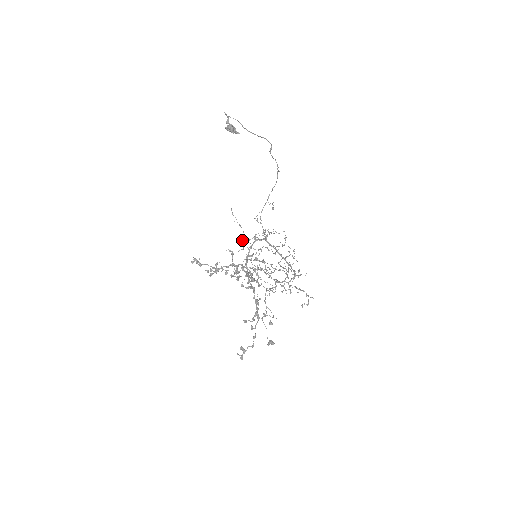
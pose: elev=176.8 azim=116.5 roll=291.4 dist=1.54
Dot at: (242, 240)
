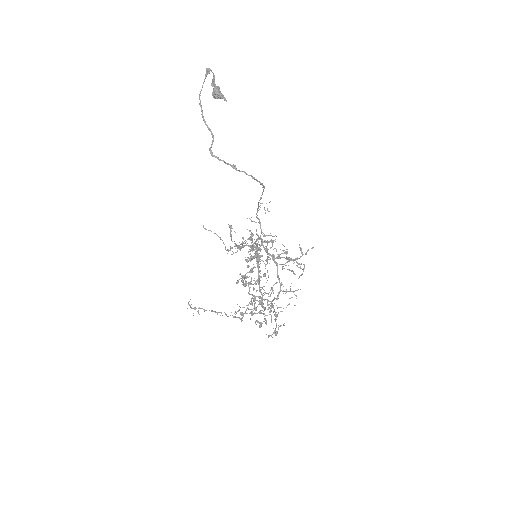
Dot at: occluded
